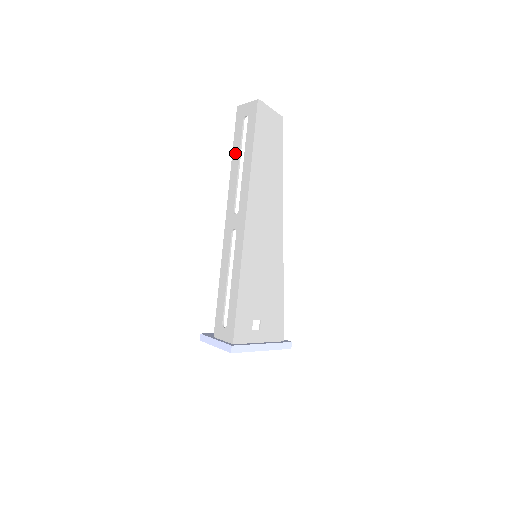
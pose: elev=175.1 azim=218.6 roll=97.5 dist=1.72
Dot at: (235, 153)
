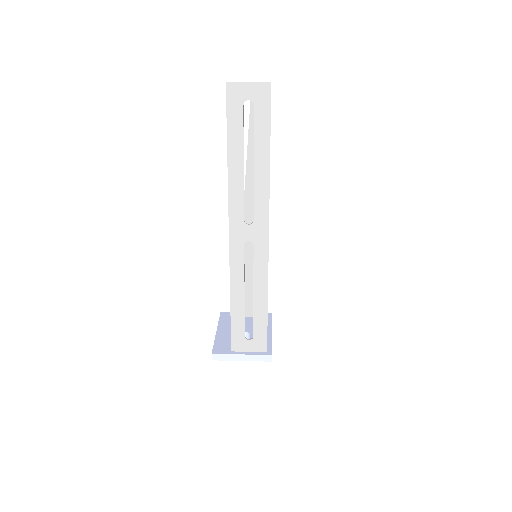
Dot at: (234, 149)
